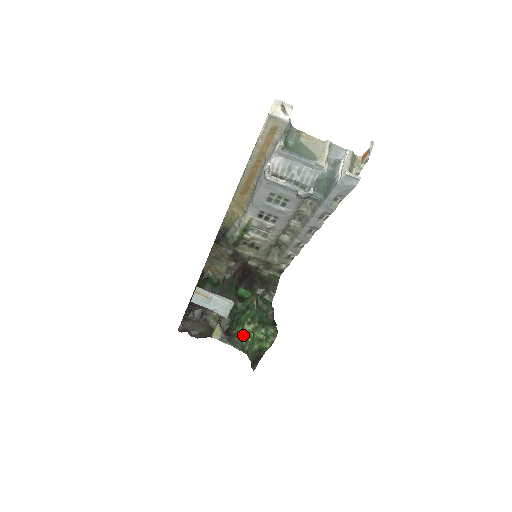
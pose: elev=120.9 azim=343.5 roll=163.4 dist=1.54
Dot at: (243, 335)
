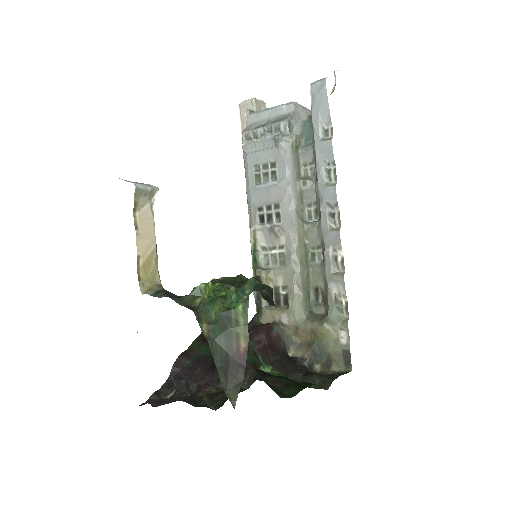
Dot at: (196, 292)
